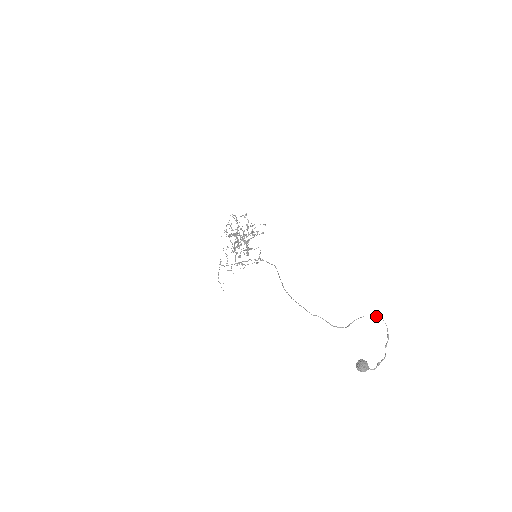
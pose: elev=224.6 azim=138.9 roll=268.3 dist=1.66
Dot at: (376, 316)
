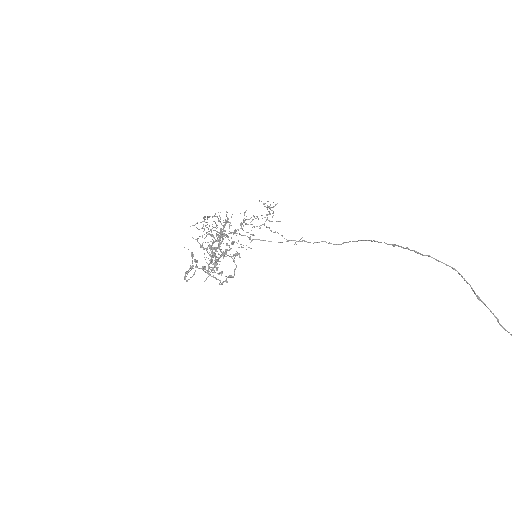
Dot at: out of frame
